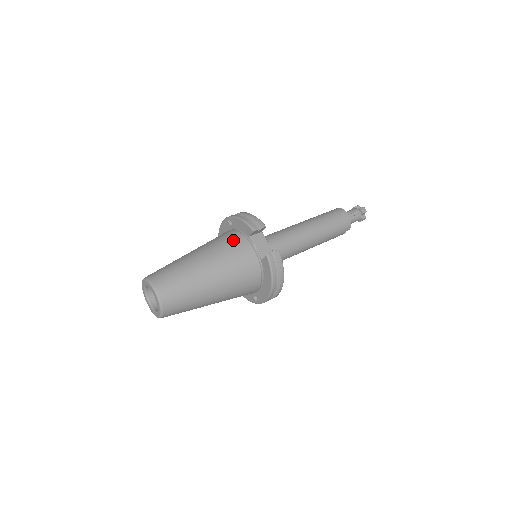
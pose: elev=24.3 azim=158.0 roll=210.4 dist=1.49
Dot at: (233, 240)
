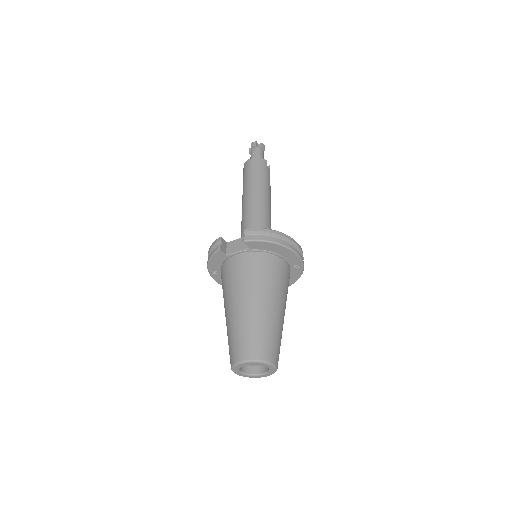
Dot at: (225, 273)
